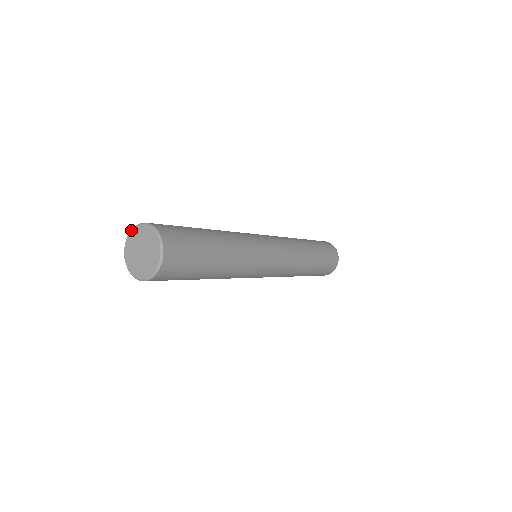
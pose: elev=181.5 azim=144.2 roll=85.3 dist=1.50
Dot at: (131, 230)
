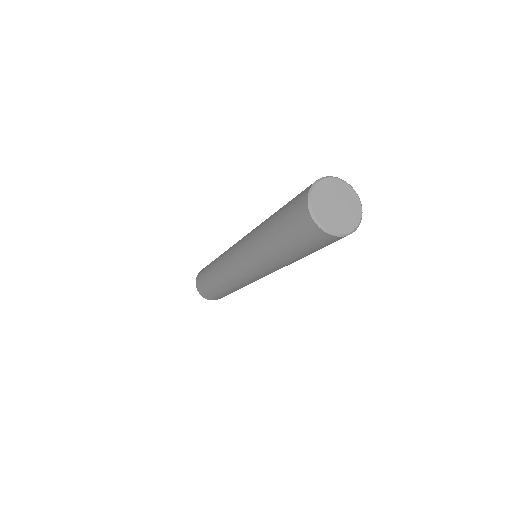
Dot at: (313, 187)
